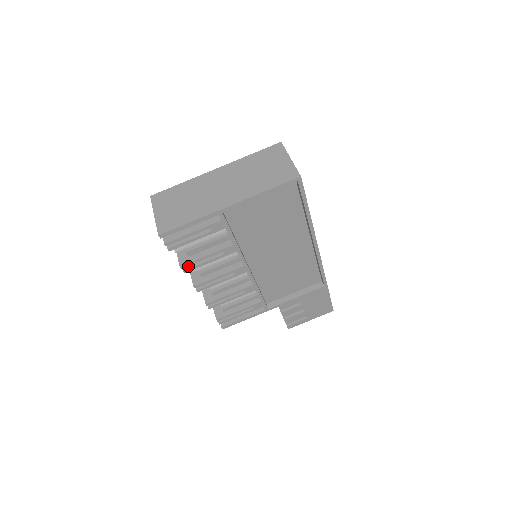
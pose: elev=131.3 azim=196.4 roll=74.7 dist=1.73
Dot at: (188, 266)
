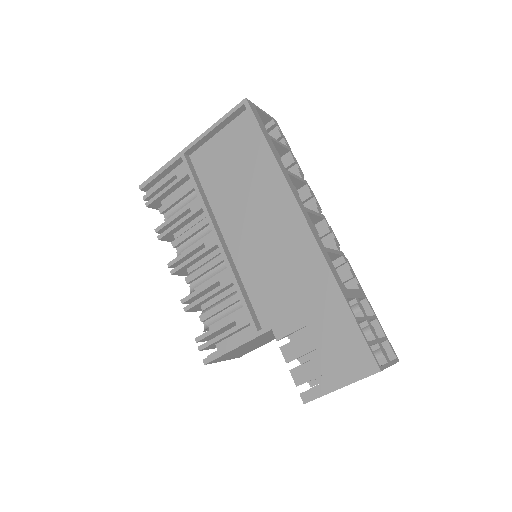
Dot at: (164, 233)
